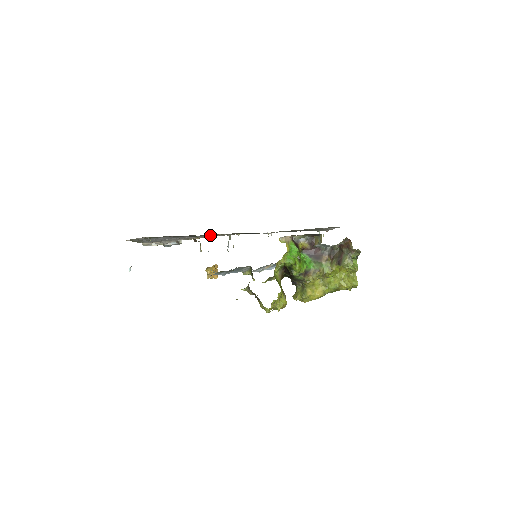
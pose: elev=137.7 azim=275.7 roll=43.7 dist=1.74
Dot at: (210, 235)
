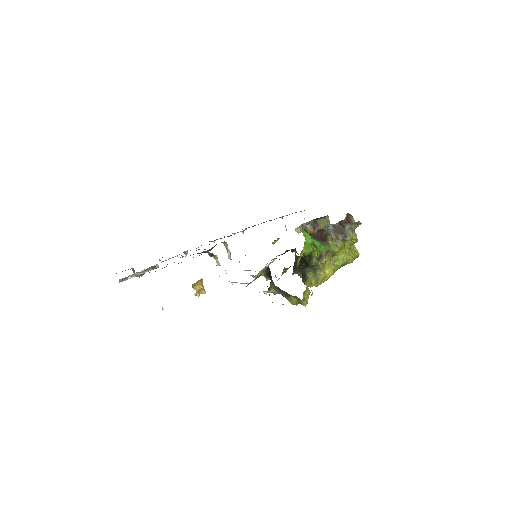
Dot at: (212, 247)
